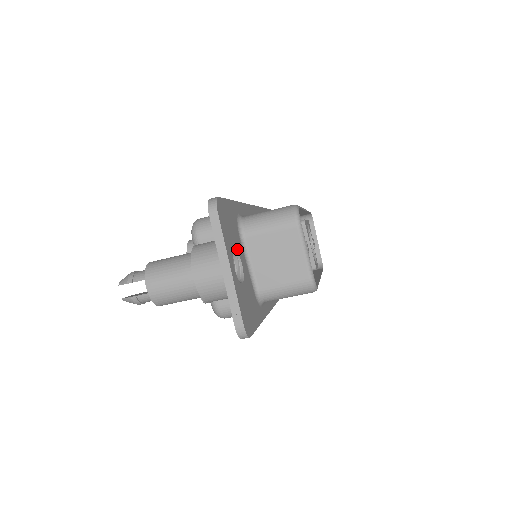
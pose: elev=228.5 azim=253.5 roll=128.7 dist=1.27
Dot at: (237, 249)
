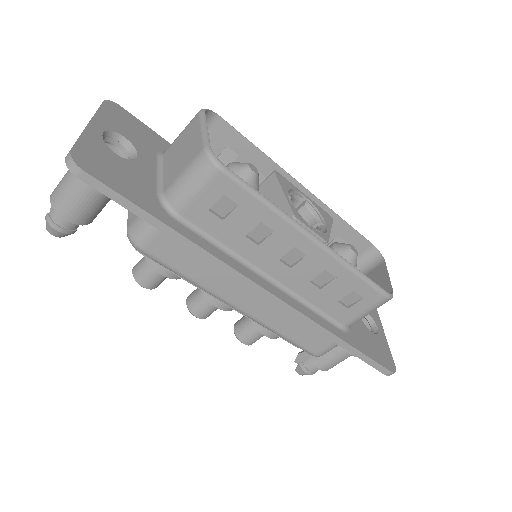
Dot at: (135, 146)
